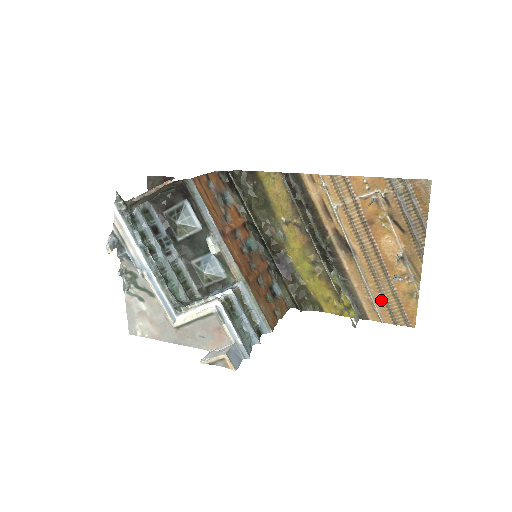
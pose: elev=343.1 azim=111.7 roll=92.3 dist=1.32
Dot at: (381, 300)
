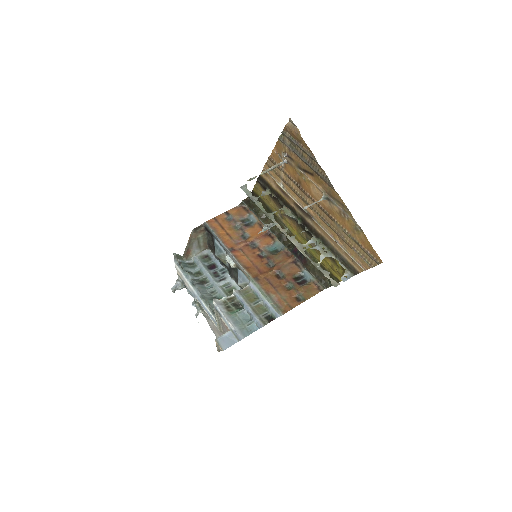
Dot at: (349, 248)
